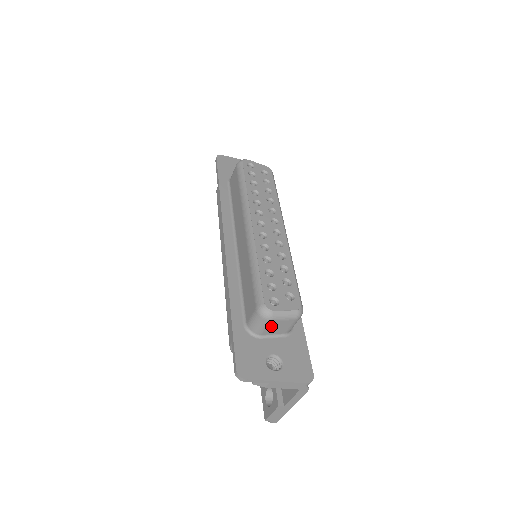
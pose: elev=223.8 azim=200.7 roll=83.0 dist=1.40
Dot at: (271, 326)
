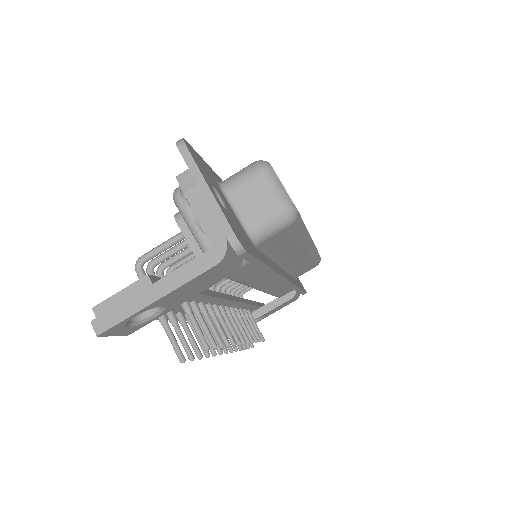
Dot at: (251, 188)
